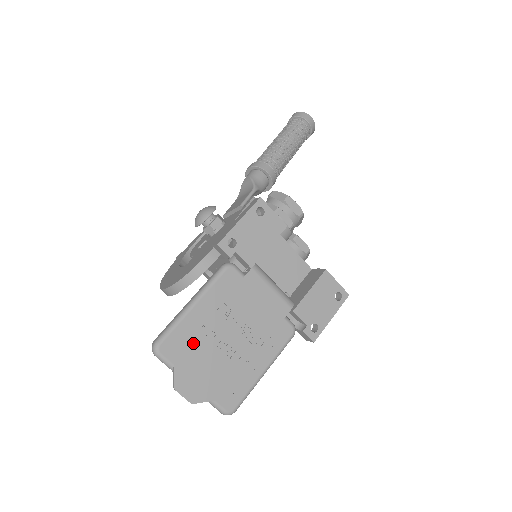
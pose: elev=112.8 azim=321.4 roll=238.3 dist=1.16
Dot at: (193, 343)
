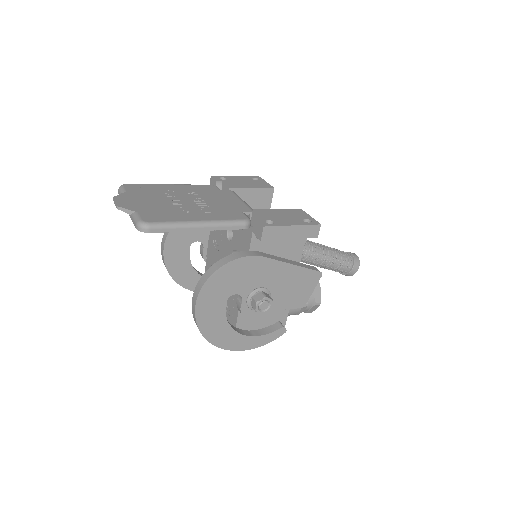
Dot at: (152, 192)
